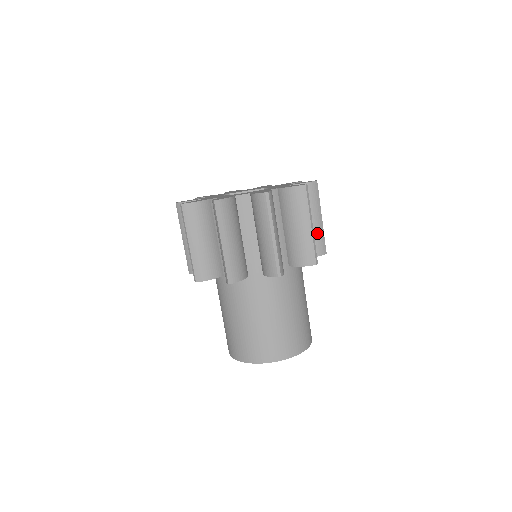
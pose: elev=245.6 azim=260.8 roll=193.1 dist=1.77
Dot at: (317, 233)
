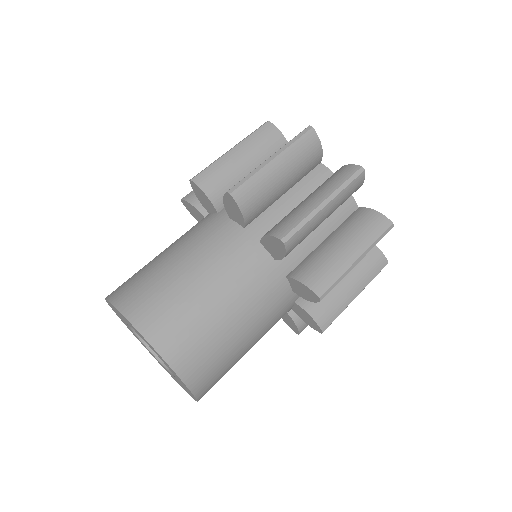
Dot at: (339, 300)
